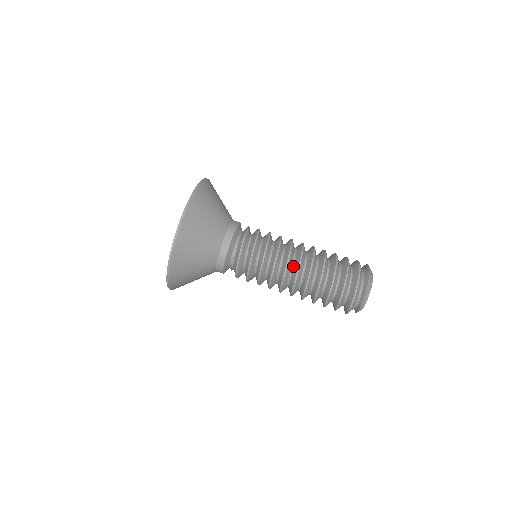
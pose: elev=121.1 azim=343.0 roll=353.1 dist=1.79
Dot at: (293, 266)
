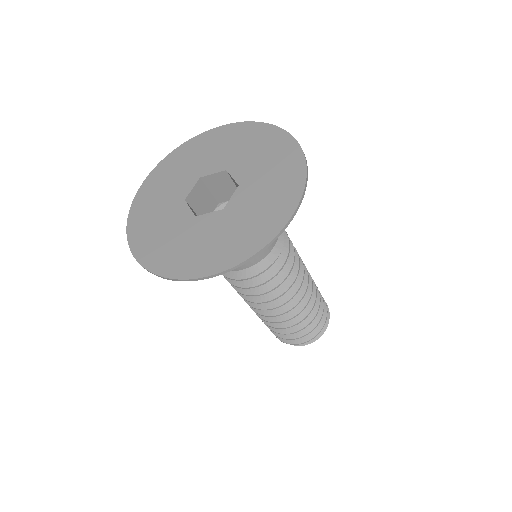
Dot at: occluded
